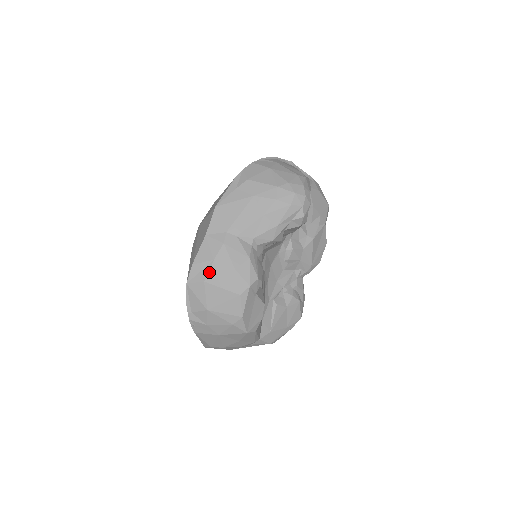
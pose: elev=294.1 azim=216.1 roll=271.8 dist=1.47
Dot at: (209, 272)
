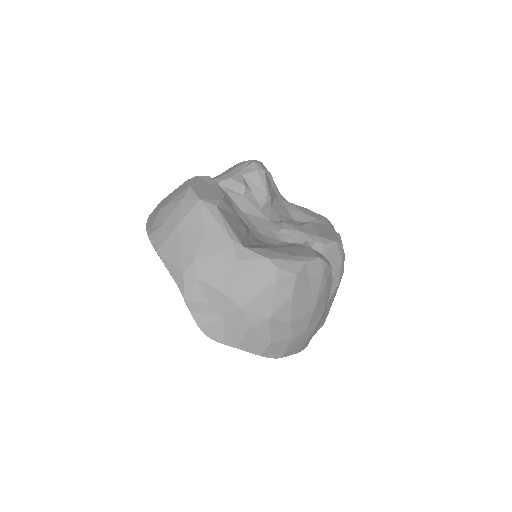
Dot at: occluded
